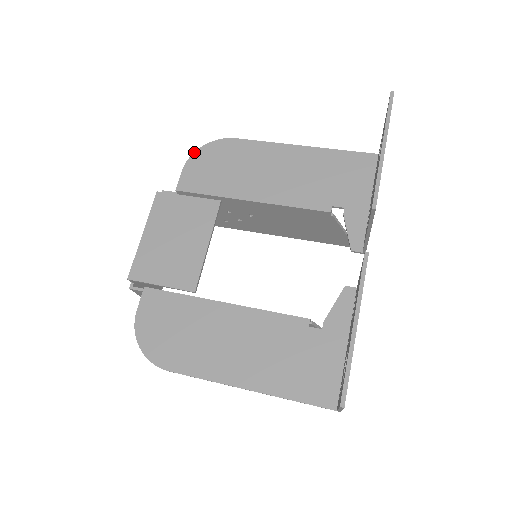
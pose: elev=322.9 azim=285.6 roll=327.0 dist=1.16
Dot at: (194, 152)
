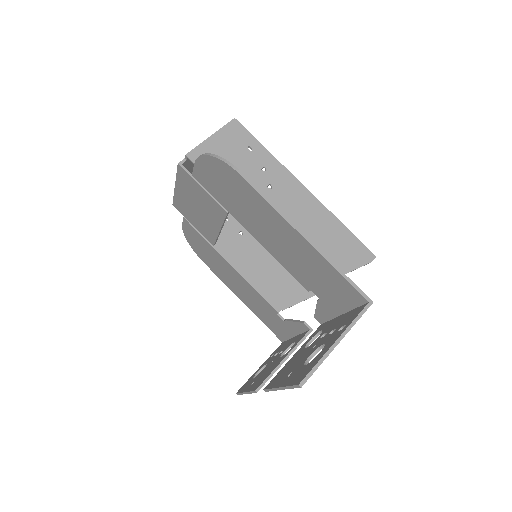
Dot at: (202, 155)
